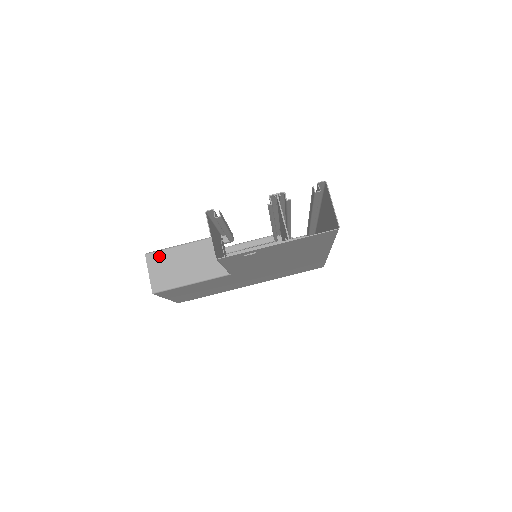
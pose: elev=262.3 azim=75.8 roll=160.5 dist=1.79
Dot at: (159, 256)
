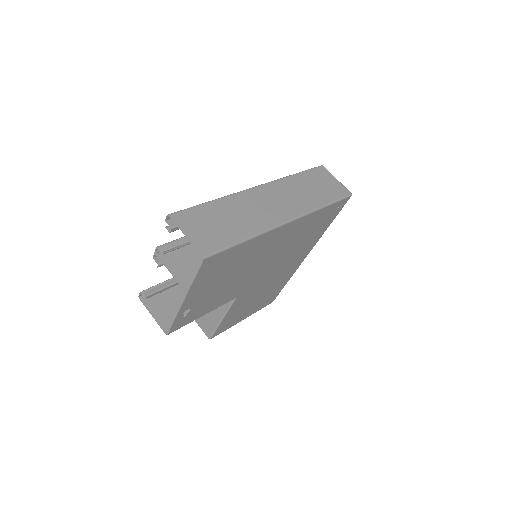
Dot at: occluded
